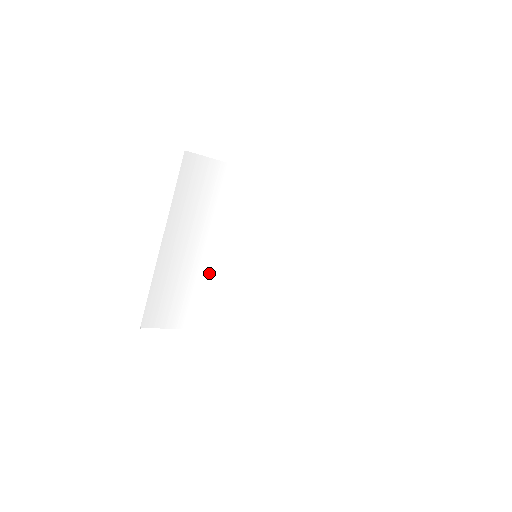
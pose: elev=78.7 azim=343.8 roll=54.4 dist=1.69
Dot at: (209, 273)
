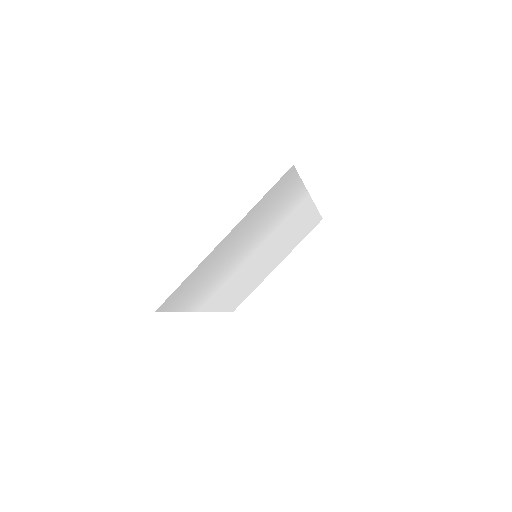
Dot at: (225, 267)
